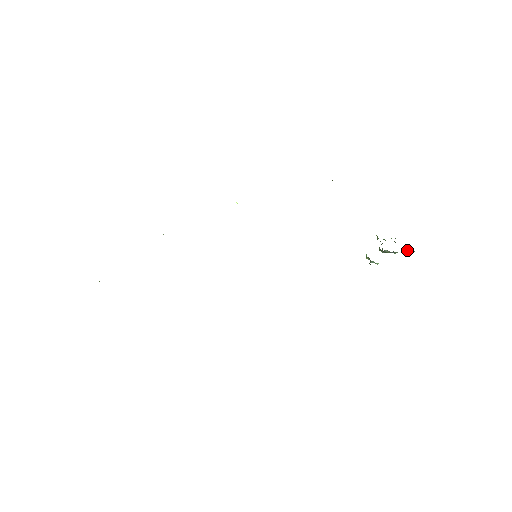
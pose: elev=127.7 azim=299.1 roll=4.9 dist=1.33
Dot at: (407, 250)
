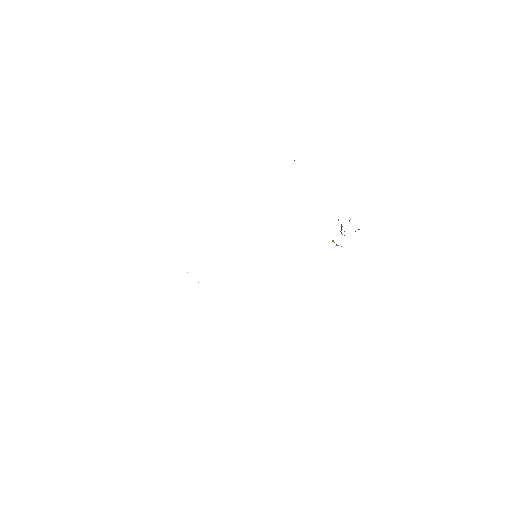
Dot at: (358, 229)
